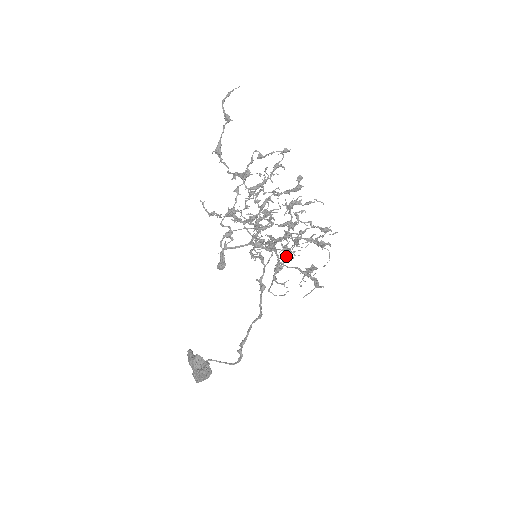
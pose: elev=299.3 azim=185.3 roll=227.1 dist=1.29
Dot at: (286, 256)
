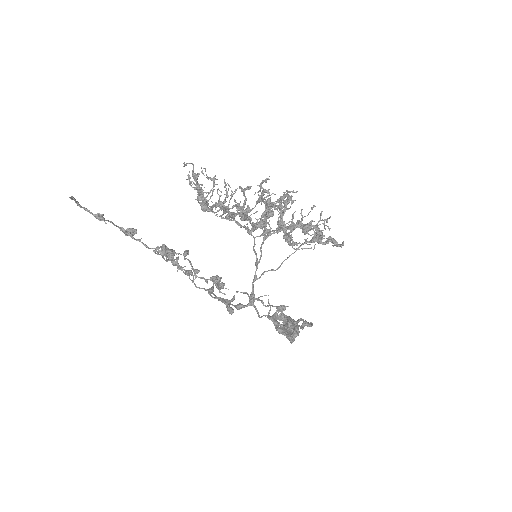
Dot at: (285, 232)
